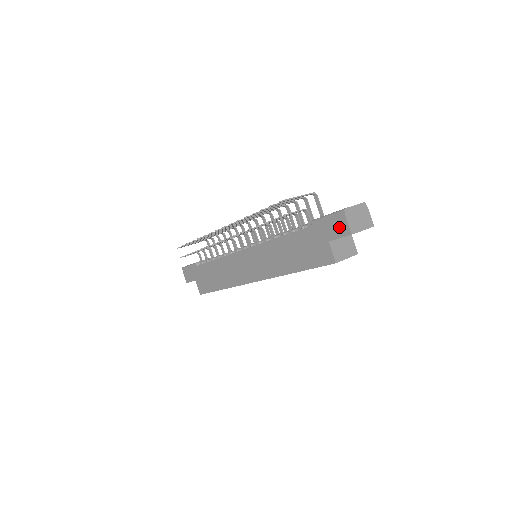
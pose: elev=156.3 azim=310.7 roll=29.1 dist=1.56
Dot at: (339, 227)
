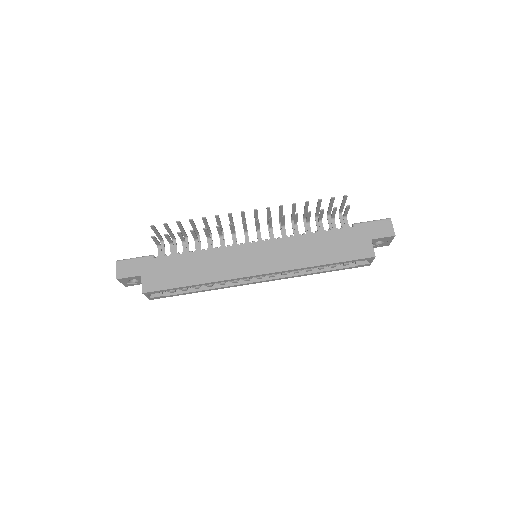
Dot at: (384, 229)
